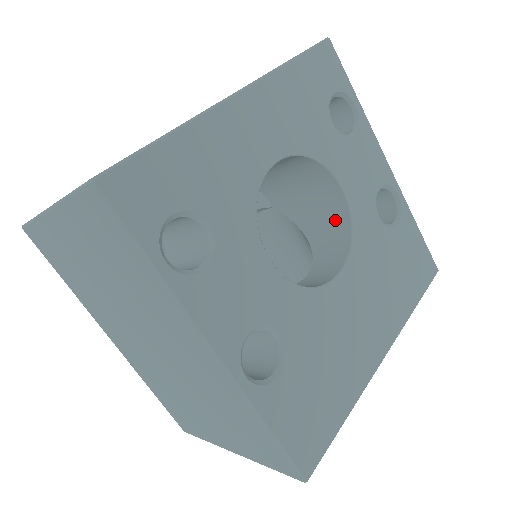
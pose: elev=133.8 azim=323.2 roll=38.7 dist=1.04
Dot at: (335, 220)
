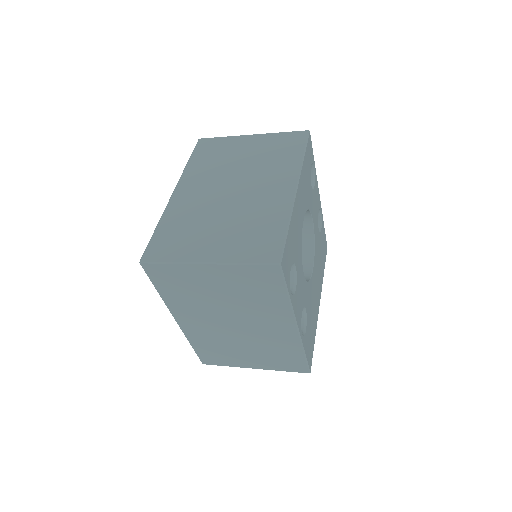
Dot at: (303, 235)
